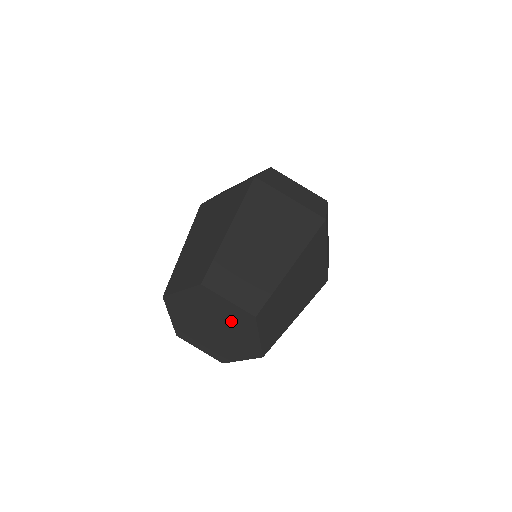
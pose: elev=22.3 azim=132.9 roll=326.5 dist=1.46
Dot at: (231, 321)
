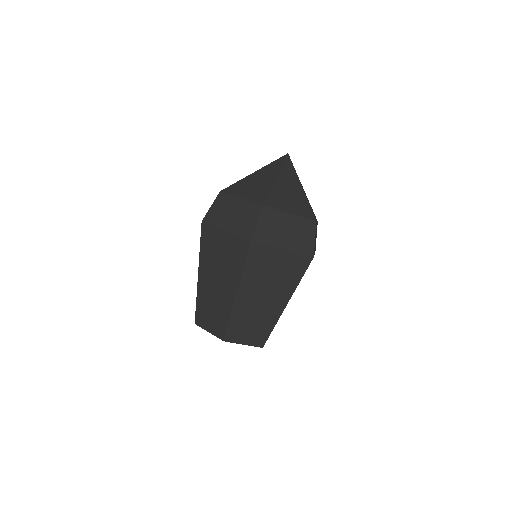
Dot at: occluded
